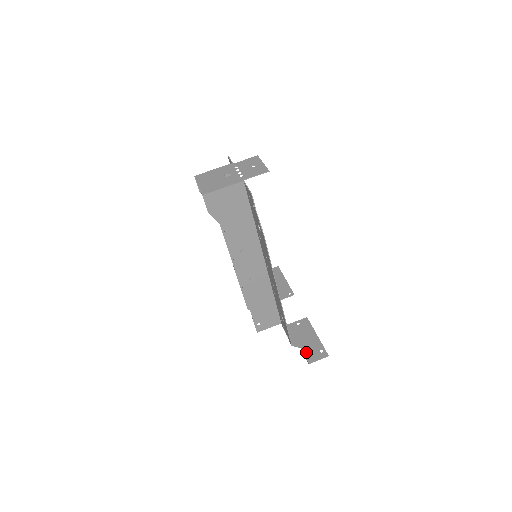
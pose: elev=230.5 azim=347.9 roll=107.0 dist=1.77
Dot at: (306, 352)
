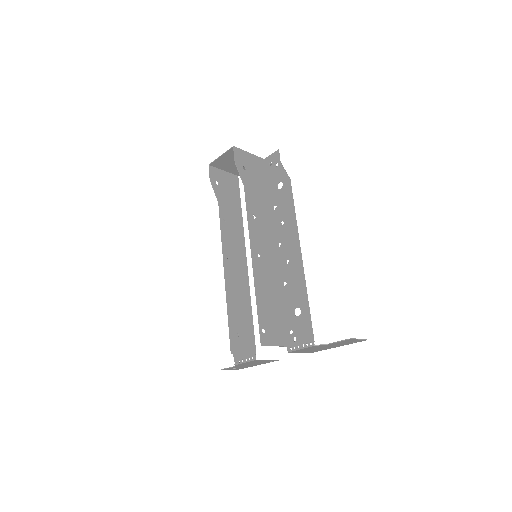
Dot at: (338, 341)
